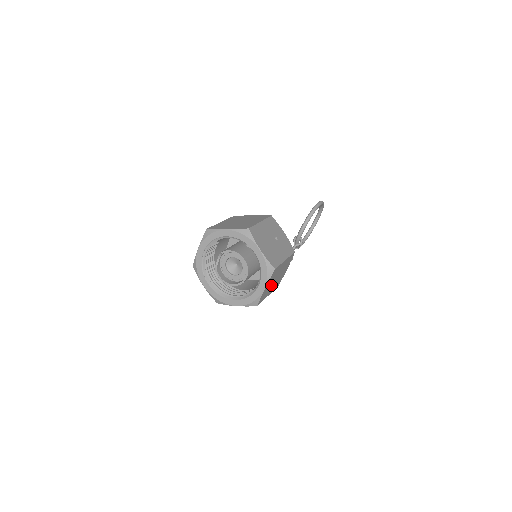
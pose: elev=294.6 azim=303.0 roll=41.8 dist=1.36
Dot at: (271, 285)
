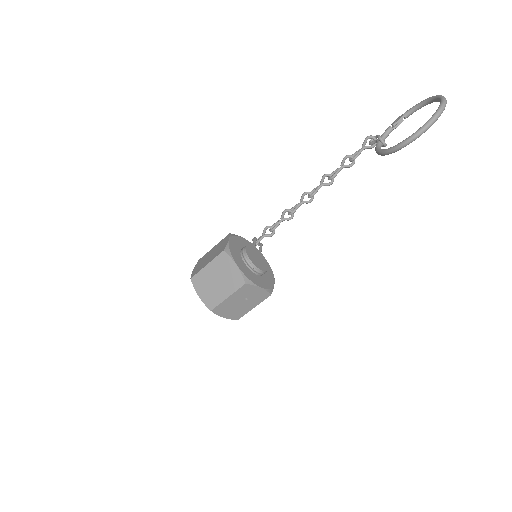
Dot at: occluded
